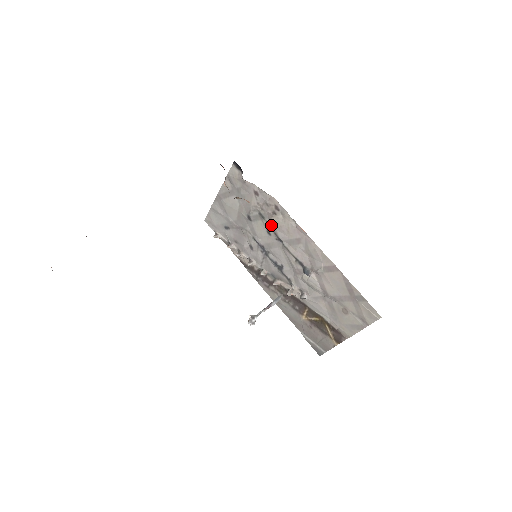
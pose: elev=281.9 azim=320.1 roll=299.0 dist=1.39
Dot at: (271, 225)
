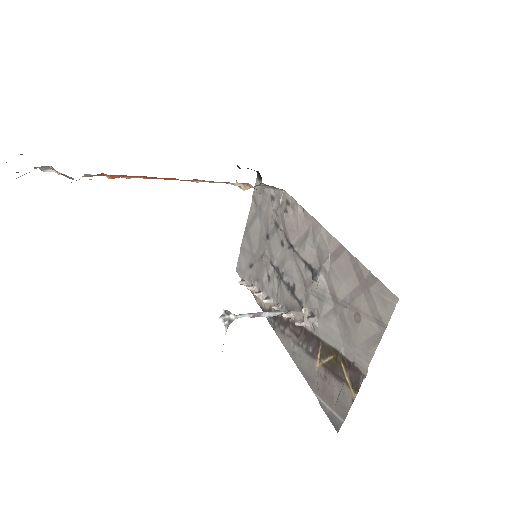
Dot at: (284, 231)
